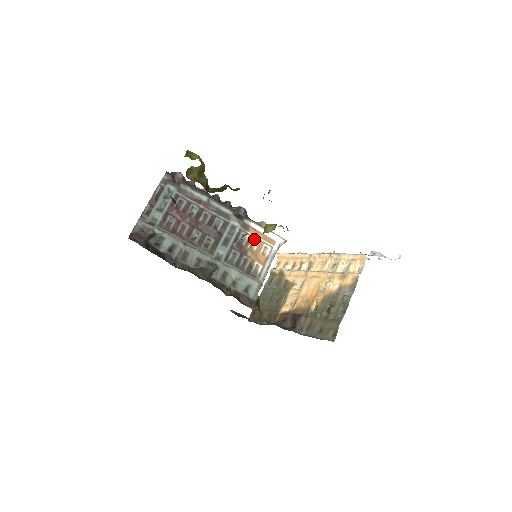
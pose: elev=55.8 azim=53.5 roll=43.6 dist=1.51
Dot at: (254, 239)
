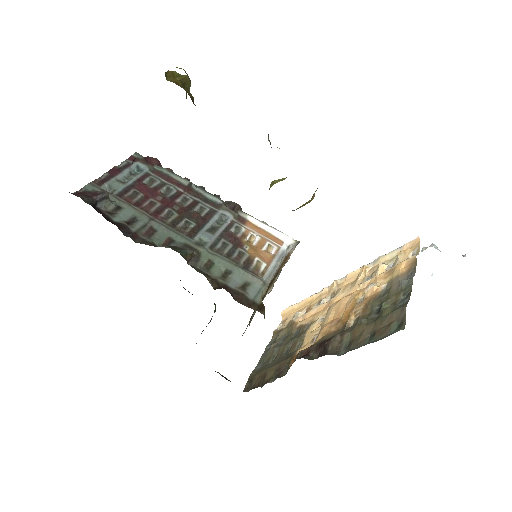
Dot at: (253, 234)
